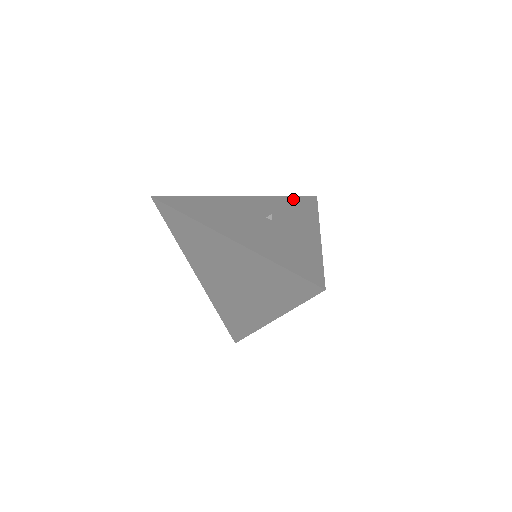
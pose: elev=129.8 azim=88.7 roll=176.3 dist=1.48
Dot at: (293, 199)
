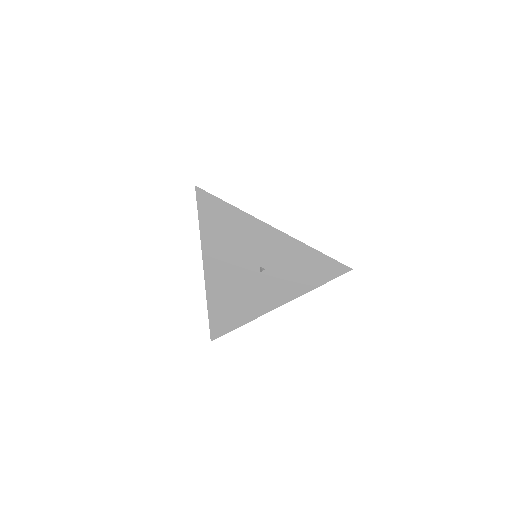
Dot at: (320, 259)
